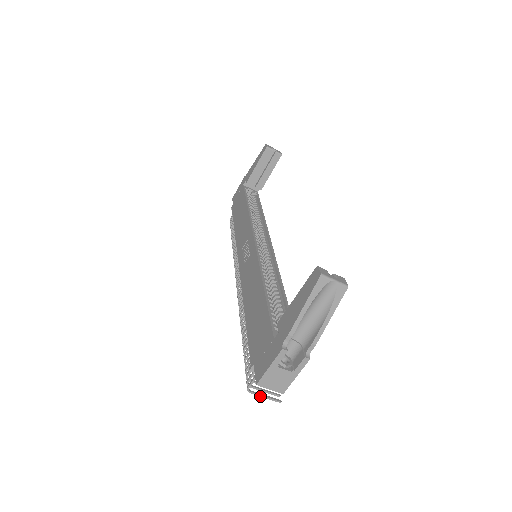
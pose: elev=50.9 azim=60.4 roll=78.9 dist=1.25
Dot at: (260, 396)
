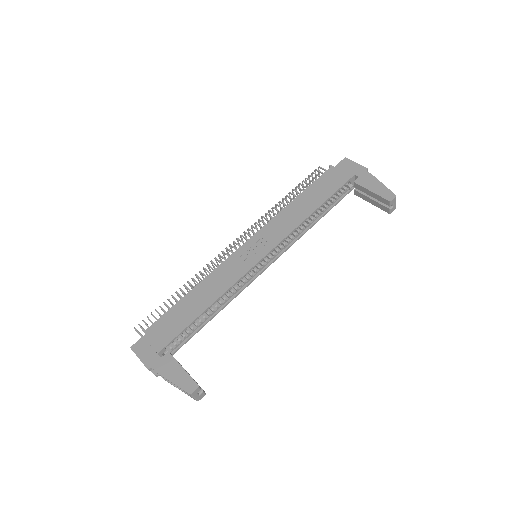
Dot at: occluded
